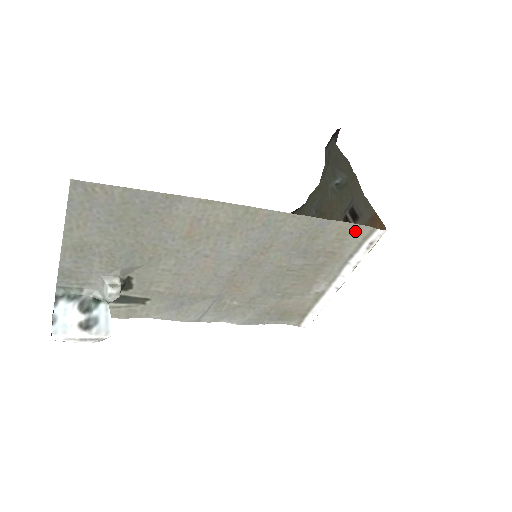
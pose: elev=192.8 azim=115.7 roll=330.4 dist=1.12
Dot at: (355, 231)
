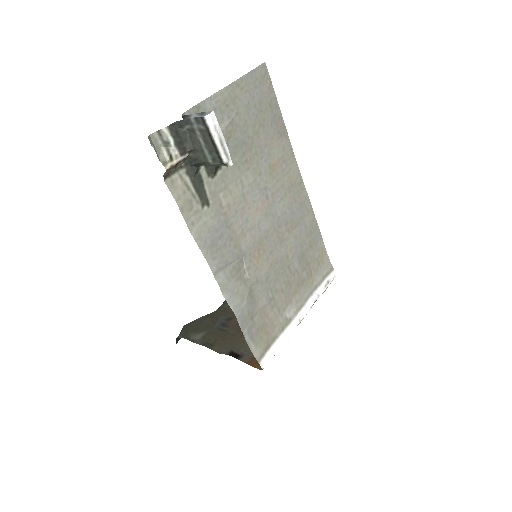
Dot at: (325, 262)
